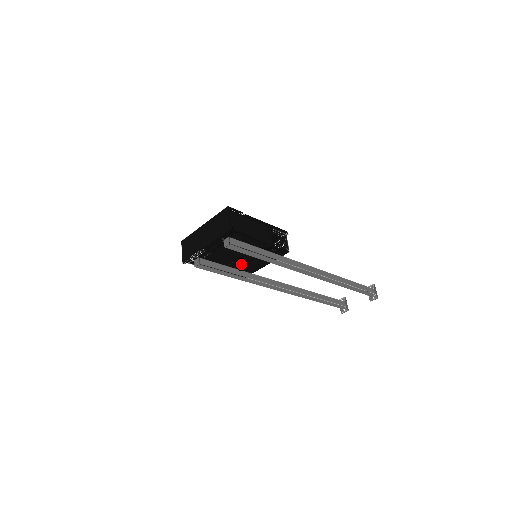
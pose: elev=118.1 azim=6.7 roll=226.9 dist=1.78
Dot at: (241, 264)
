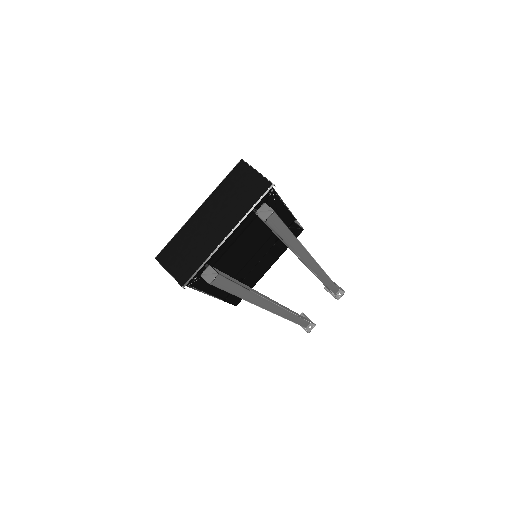
Dot at: (248, 270)
